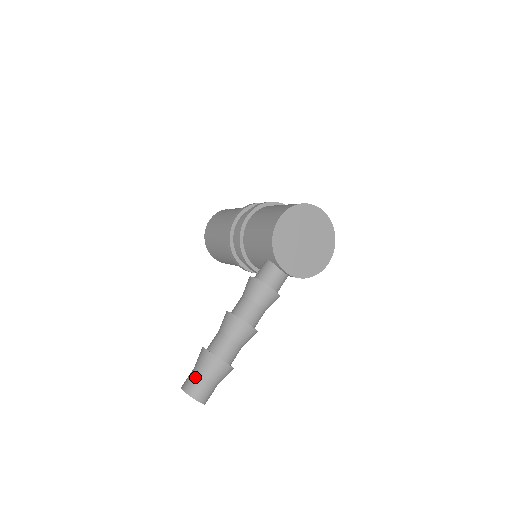
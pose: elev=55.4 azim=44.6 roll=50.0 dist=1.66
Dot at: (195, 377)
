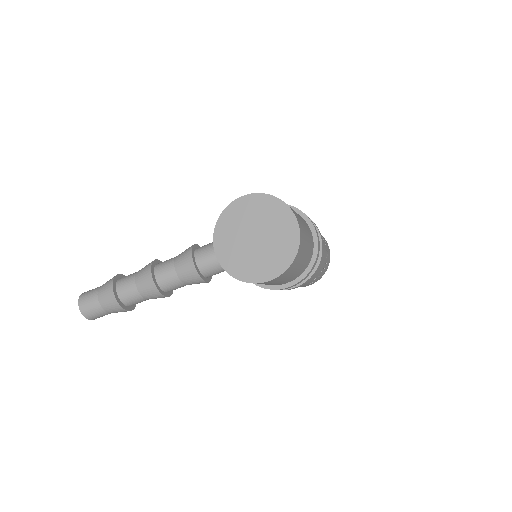
Dot at: (95, 289)
